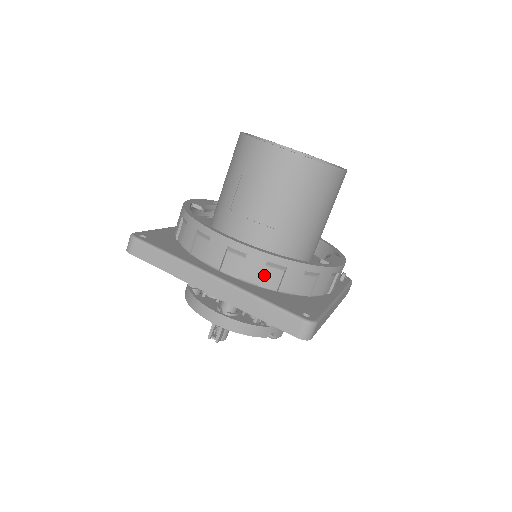
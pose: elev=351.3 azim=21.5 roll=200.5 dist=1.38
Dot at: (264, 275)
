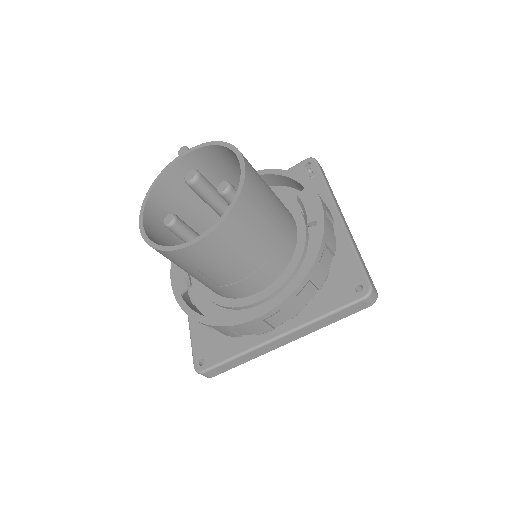
Dot at: (302, 299)
